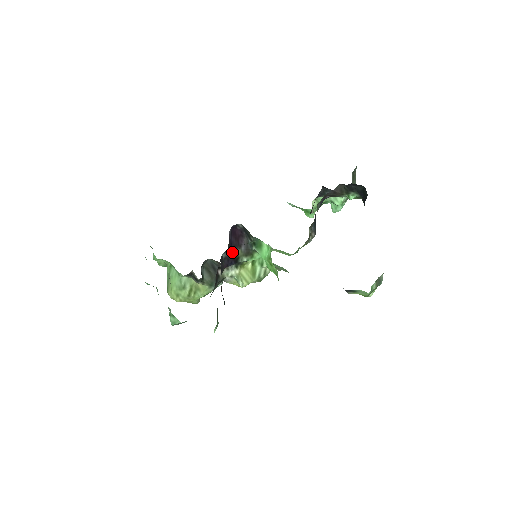
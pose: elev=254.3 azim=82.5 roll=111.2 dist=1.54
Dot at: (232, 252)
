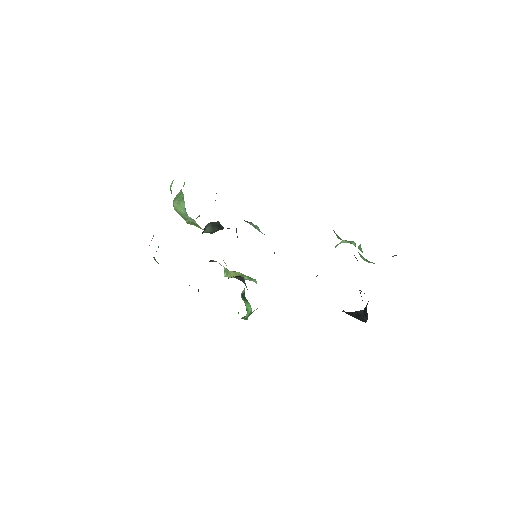
Dot at: occluded
